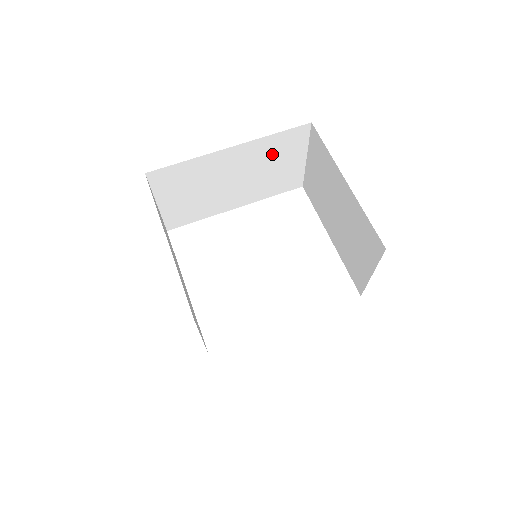
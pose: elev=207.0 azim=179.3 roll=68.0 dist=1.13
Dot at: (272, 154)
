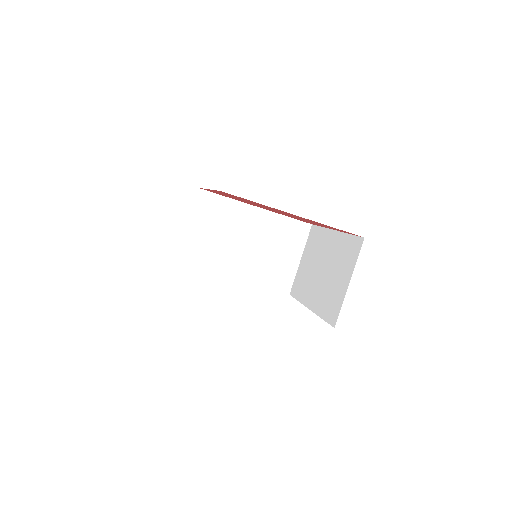
Dot at: (280, 236)
